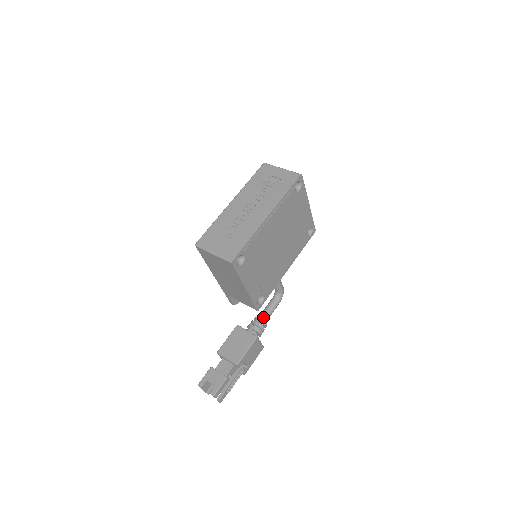
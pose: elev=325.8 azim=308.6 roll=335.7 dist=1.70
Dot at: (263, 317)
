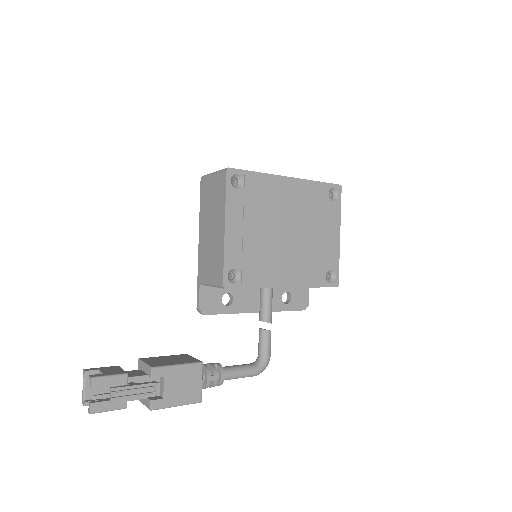
Dot at: (225, 367)
